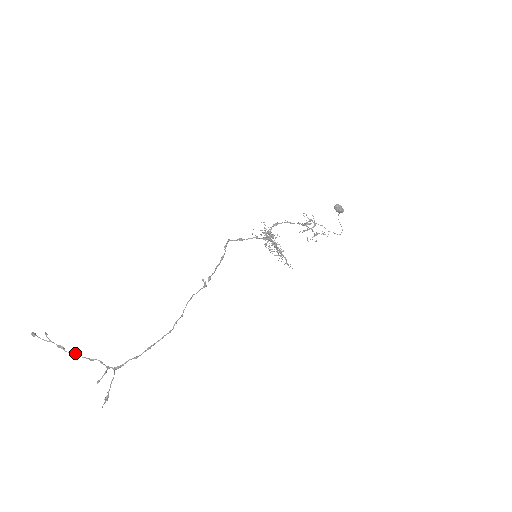
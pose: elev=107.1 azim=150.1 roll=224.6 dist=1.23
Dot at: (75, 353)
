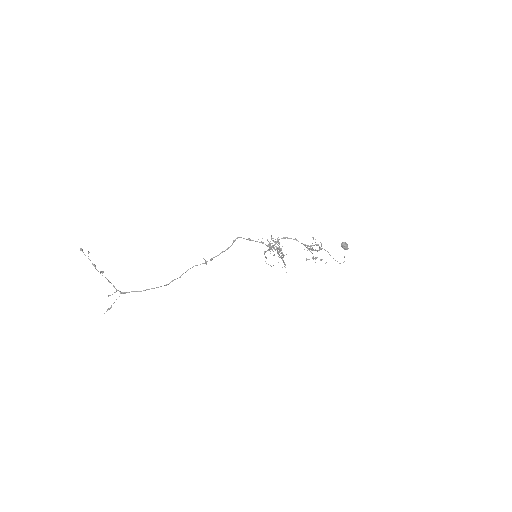
Dot at: (102, 271)
